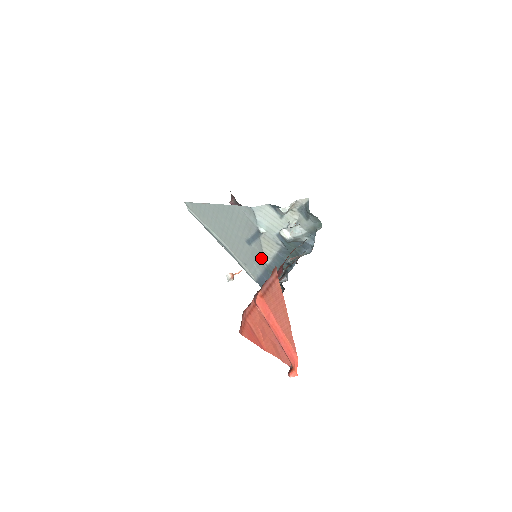
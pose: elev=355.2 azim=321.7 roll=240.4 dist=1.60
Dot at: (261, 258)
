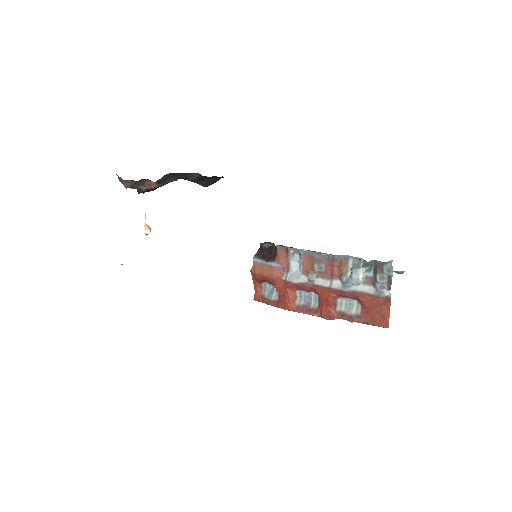
Dot at: occluded
